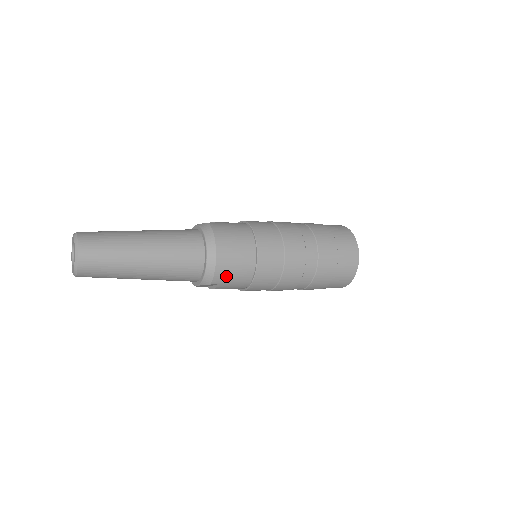
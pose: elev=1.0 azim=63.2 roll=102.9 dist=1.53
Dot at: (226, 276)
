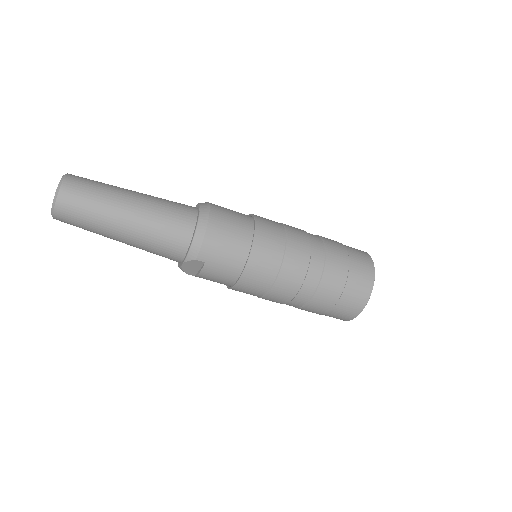
Dot at: (215, 252)
